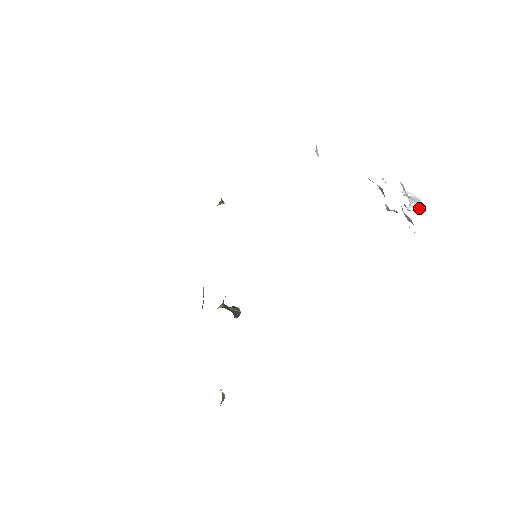
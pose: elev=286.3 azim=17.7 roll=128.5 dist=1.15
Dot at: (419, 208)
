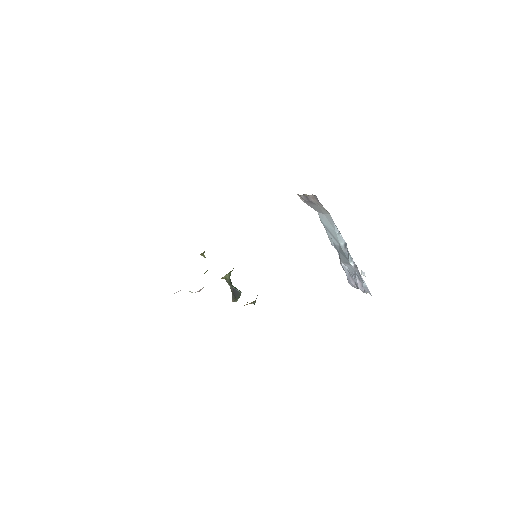
Dot at: occluded
